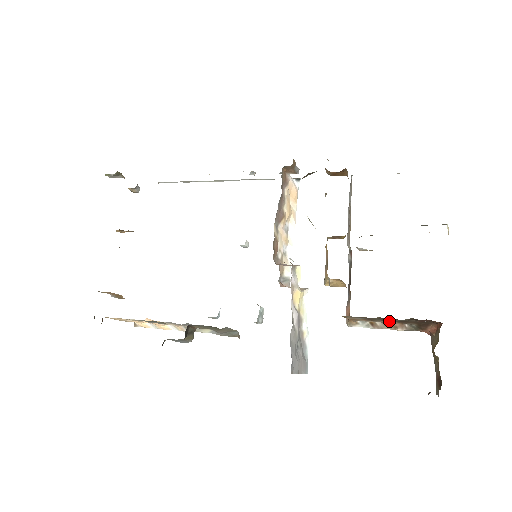
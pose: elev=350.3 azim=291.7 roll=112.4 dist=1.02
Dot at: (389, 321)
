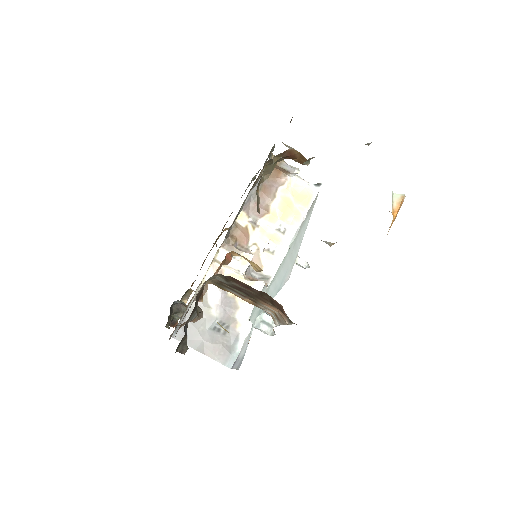
Dot at: (256, 299)
